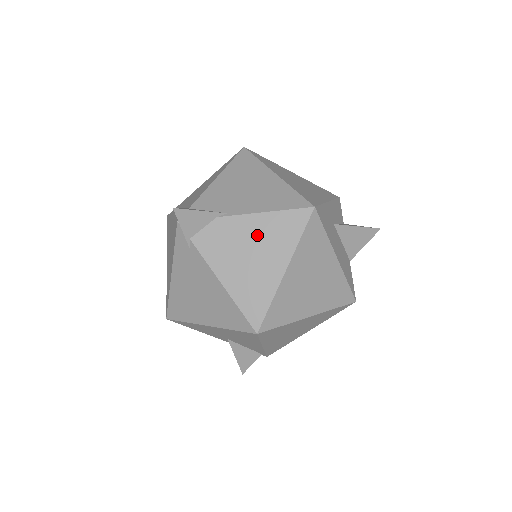
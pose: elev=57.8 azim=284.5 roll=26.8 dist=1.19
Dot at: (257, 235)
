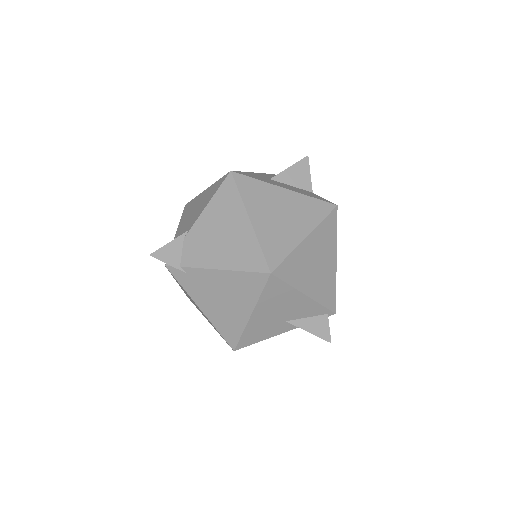
Dot at: (214, 221)
